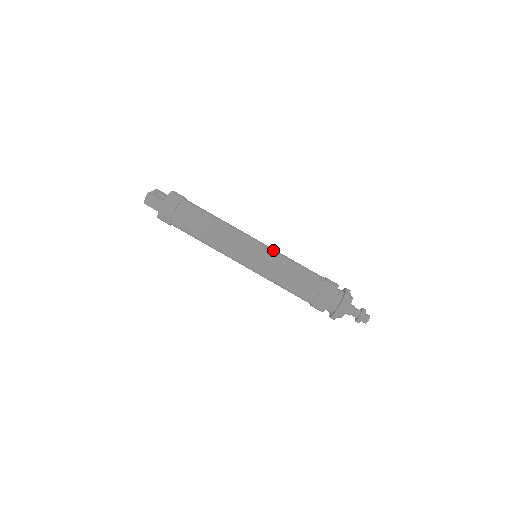
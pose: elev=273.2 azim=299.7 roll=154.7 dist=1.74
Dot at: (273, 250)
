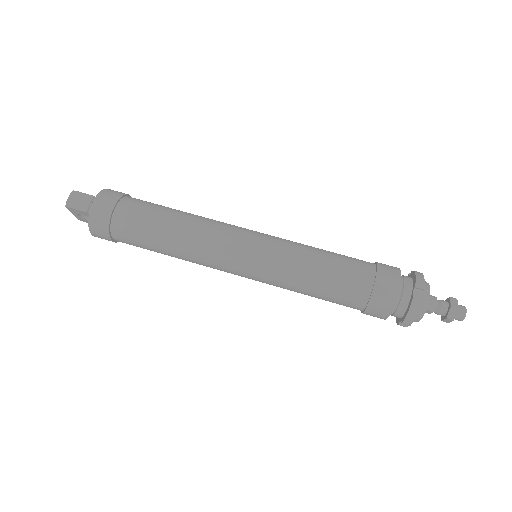
Dot at: occluded
